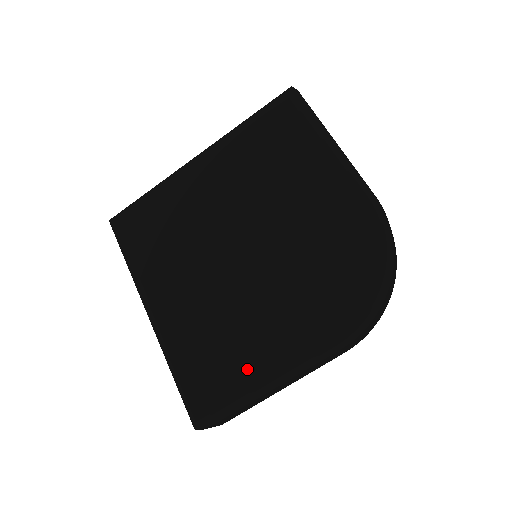
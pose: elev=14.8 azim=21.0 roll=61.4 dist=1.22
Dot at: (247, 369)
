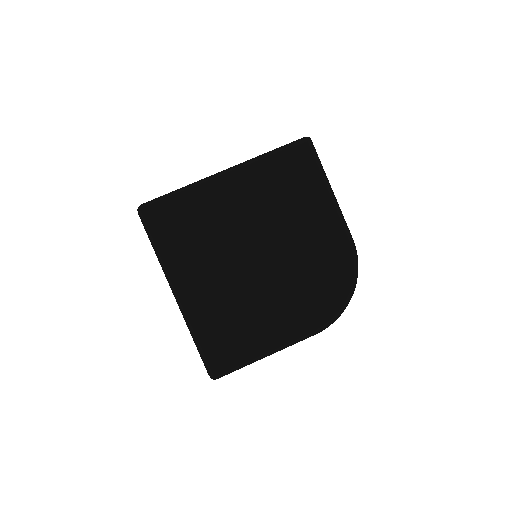
Dot at: (256, 343)
